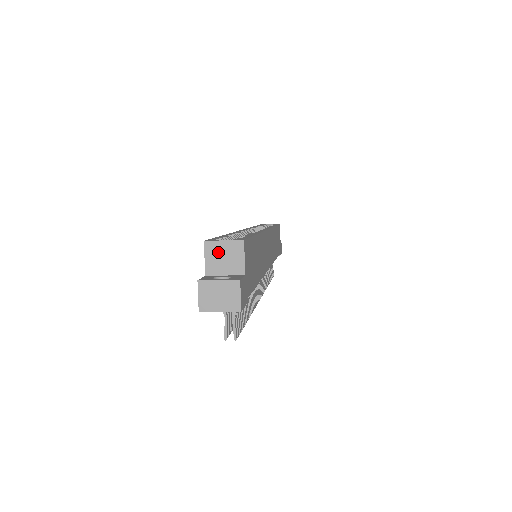
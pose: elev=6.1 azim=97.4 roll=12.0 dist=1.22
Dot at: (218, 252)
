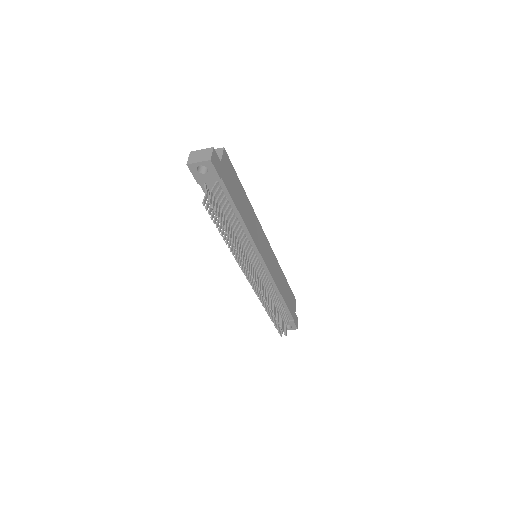
Dot at: occluded
